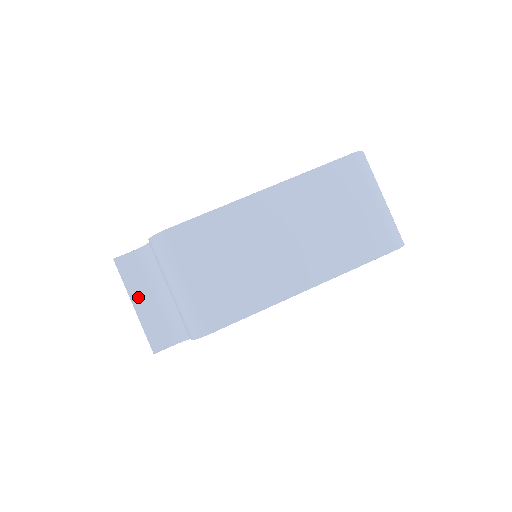
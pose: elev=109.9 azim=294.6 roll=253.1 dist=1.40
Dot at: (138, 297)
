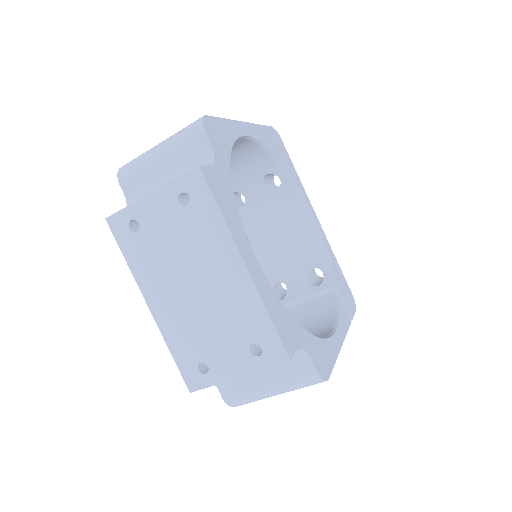
Dot at: occluded
